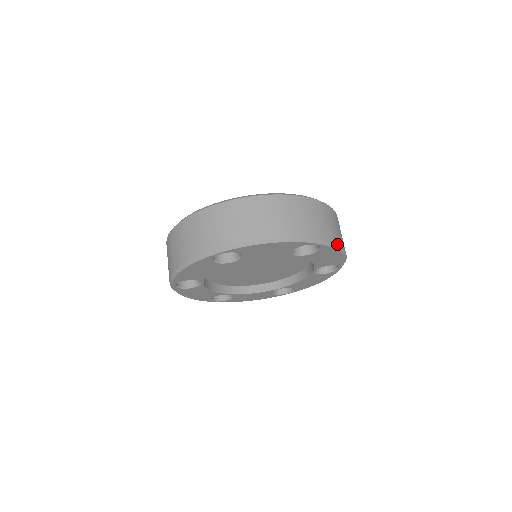
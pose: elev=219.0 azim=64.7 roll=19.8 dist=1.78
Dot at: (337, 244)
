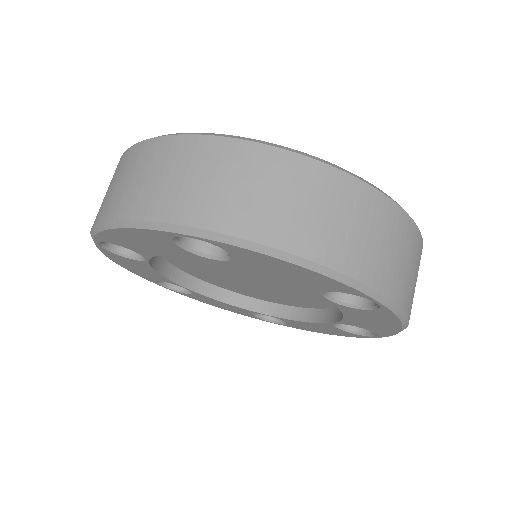
Dot at: (259, 240)
